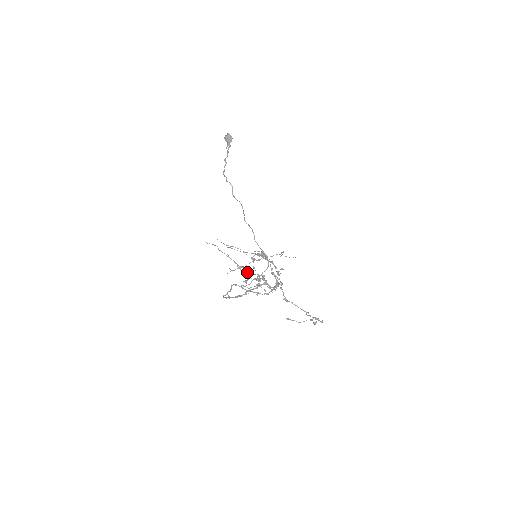
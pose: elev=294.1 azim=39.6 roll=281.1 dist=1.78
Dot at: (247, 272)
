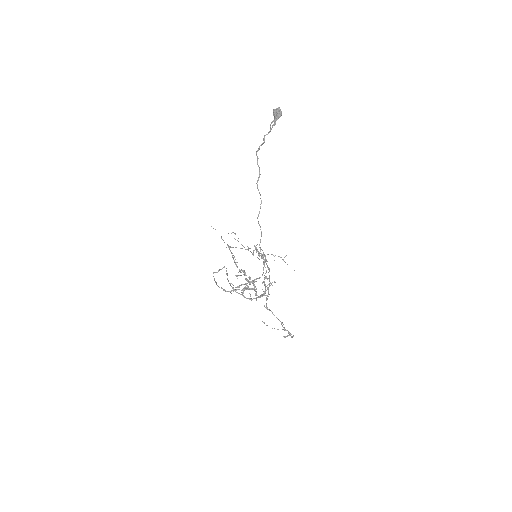
Dot at: (241, 269)
